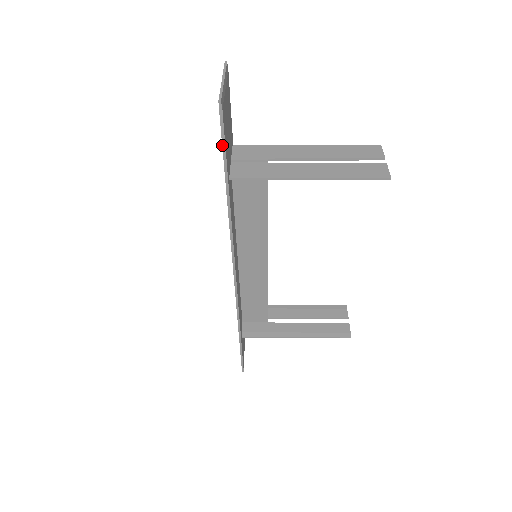
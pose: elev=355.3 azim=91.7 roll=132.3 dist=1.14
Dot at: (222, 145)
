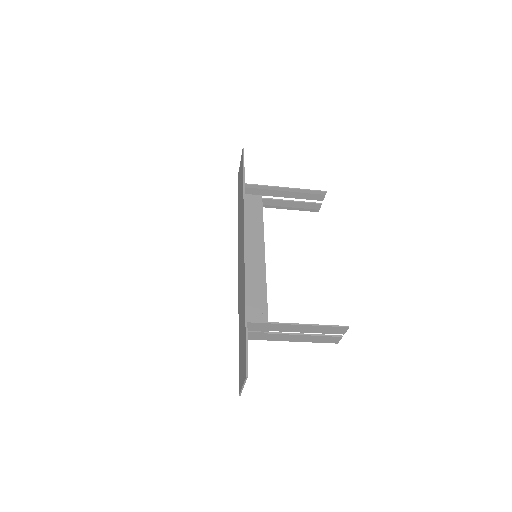
Dot at: (243, 163)
